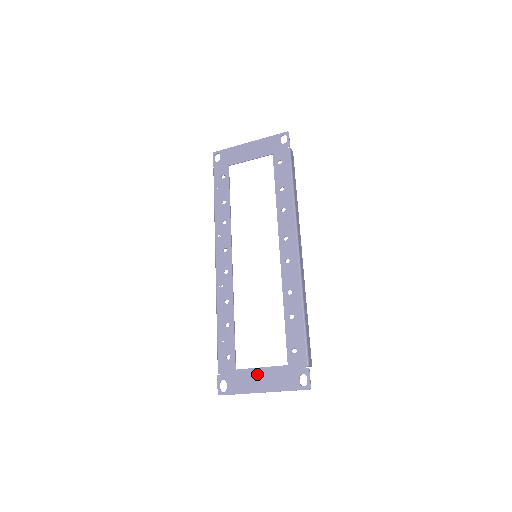
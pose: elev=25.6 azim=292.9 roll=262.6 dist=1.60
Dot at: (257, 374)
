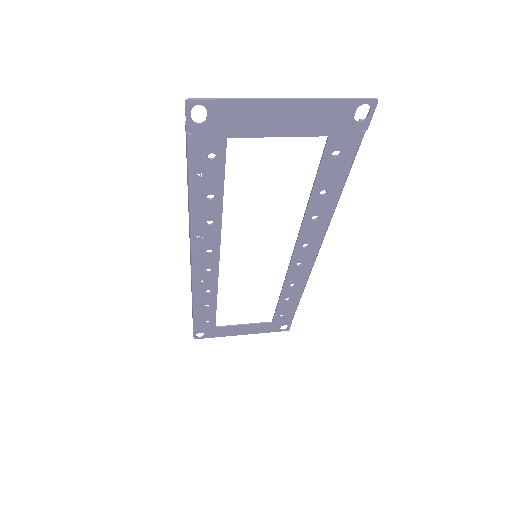
Dot at: (239, 328)
